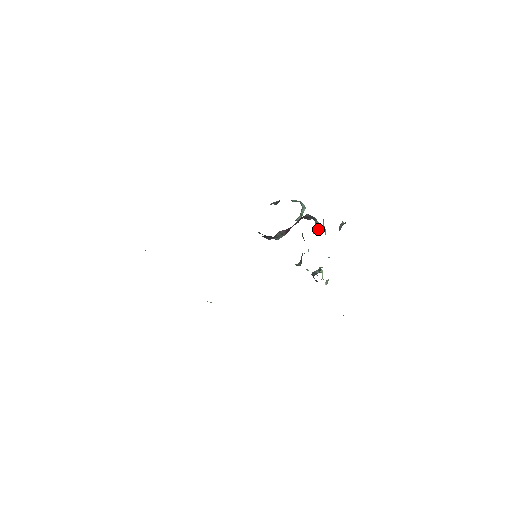
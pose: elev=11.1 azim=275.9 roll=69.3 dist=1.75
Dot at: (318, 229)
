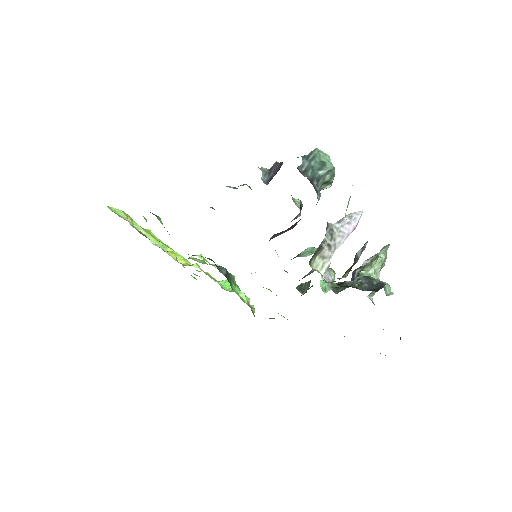
Dot at: occluded
